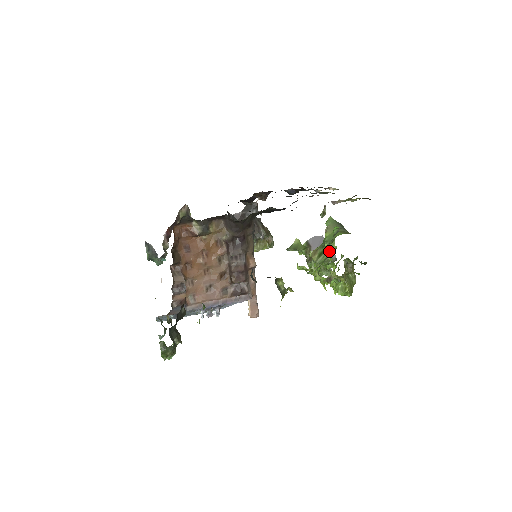
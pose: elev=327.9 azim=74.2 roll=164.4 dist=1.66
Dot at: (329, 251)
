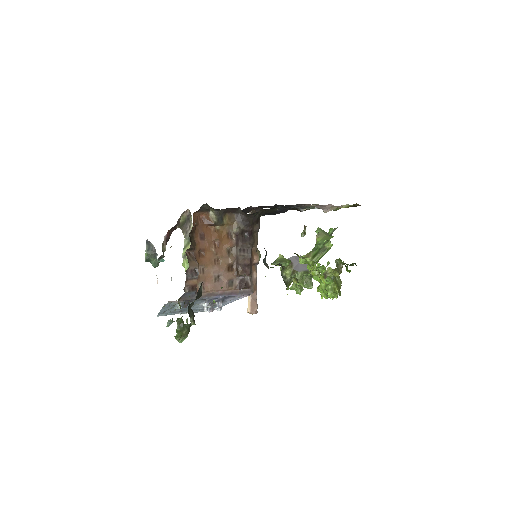
Dot at: (324, 251)
